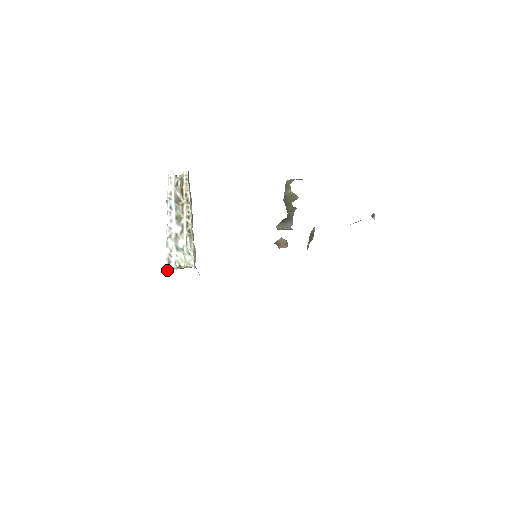
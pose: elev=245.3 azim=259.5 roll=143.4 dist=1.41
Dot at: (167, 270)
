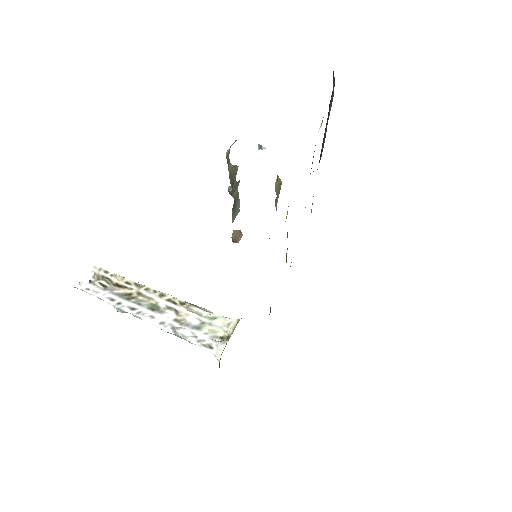
Dot at: (220, 353)
